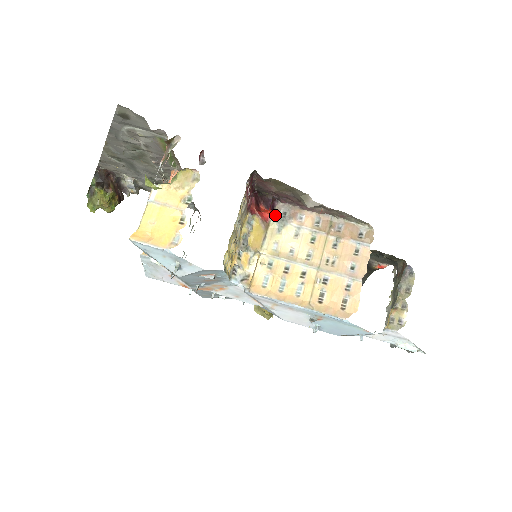
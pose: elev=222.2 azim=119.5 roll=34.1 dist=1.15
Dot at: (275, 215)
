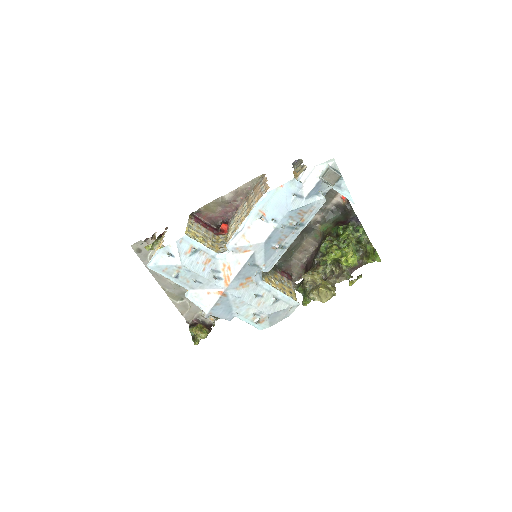
Dot at: (230, 224)
